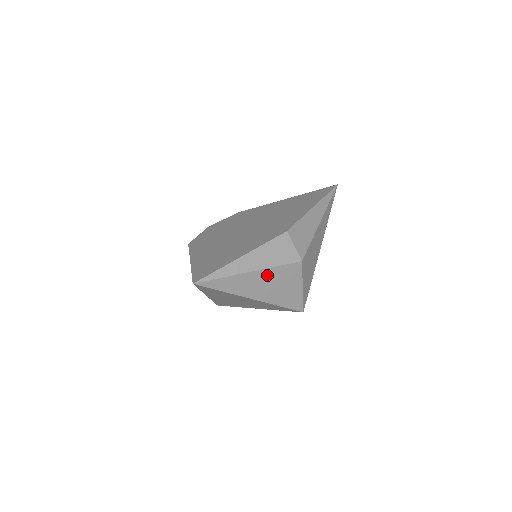
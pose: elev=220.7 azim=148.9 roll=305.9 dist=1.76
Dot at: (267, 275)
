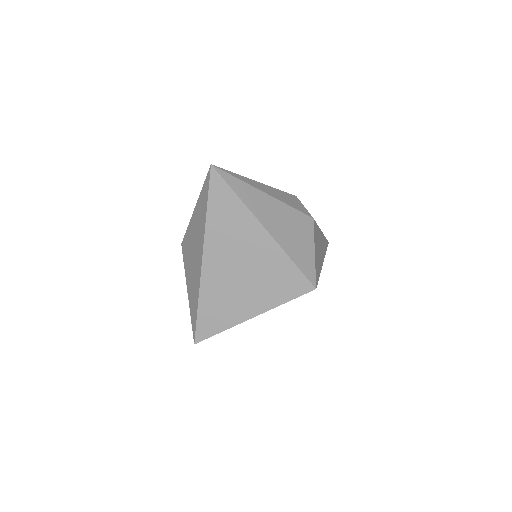
Dot at: (281, 209)
